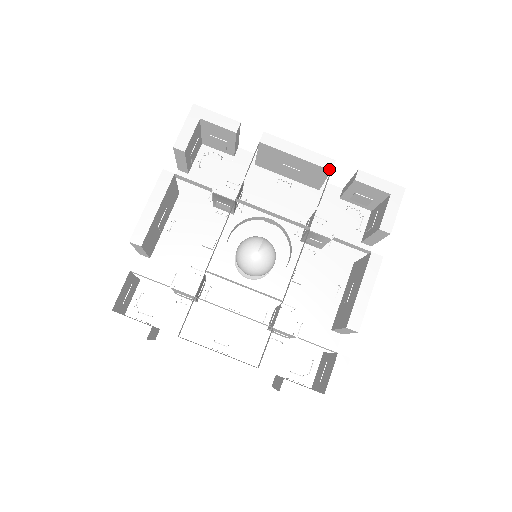
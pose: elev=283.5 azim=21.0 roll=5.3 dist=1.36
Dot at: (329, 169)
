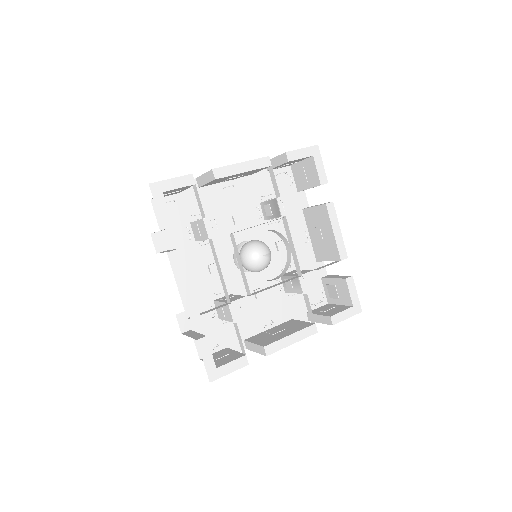
Dot at: (341, 258)
